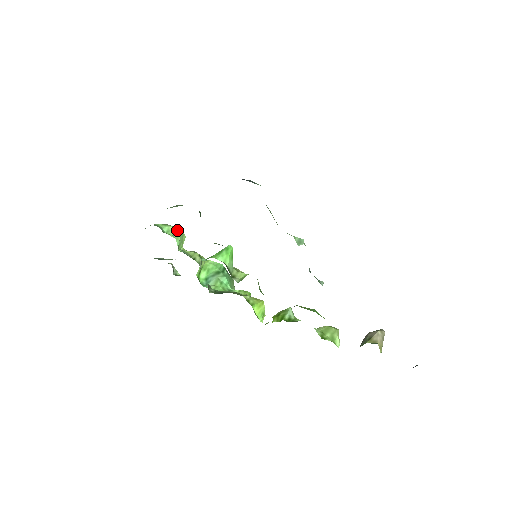
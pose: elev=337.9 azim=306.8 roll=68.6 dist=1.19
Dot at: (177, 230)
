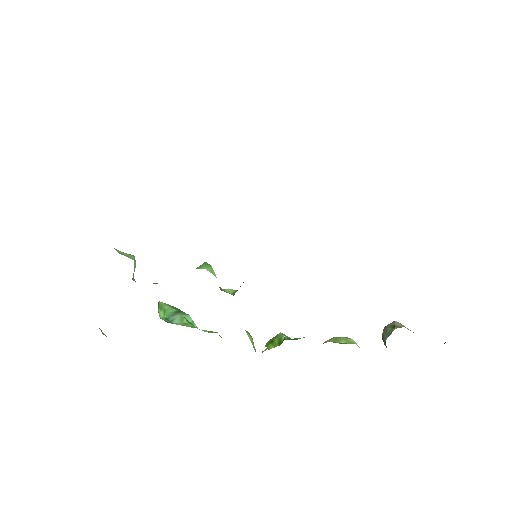
Dot at: (129, 254)
